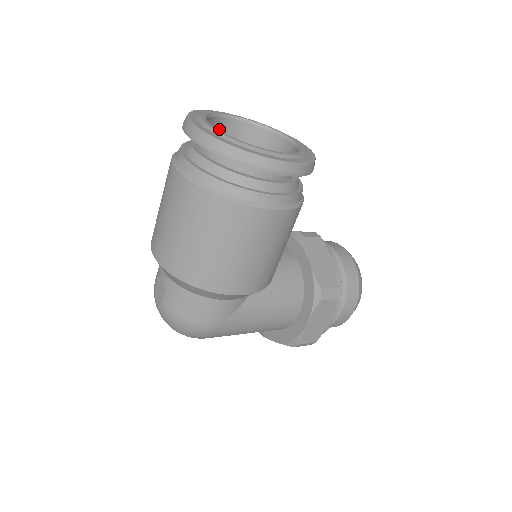
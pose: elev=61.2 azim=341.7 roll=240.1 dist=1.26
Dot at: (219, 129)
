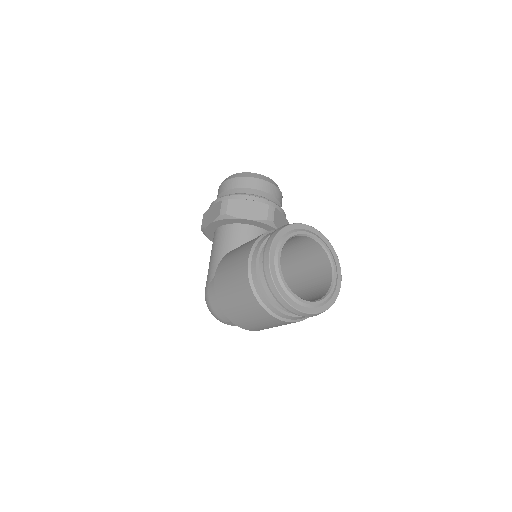
Dot at: occluded
